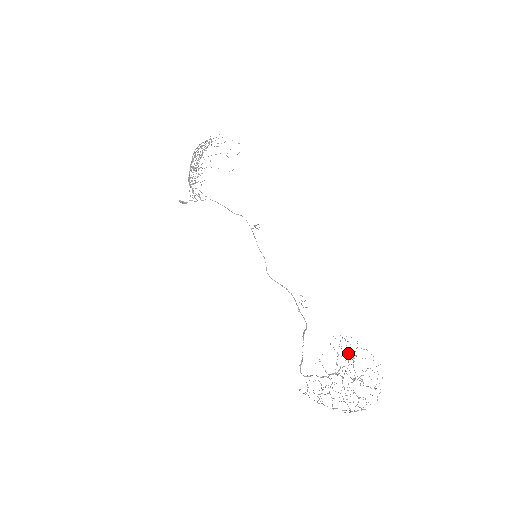
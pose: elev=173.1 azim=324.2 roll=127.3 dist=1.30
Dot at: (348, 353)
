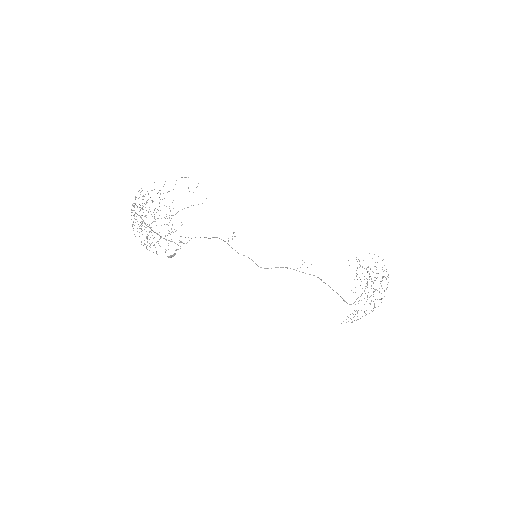
Dot at: occluded
